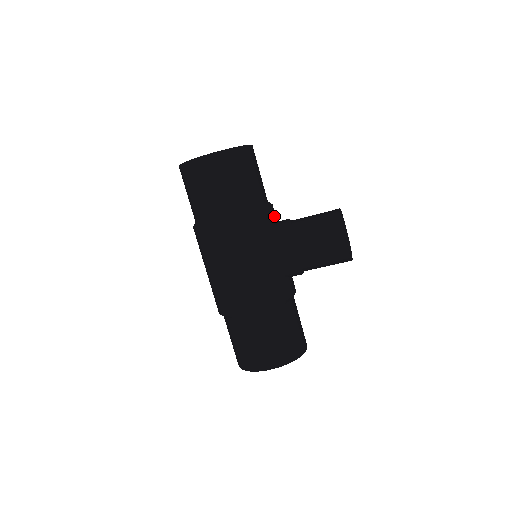
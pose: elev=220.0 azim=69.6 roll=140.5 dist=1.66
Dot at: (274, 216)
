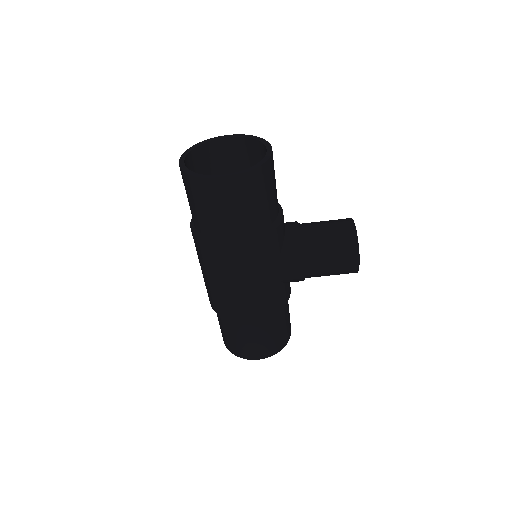
Dot at: occluded
